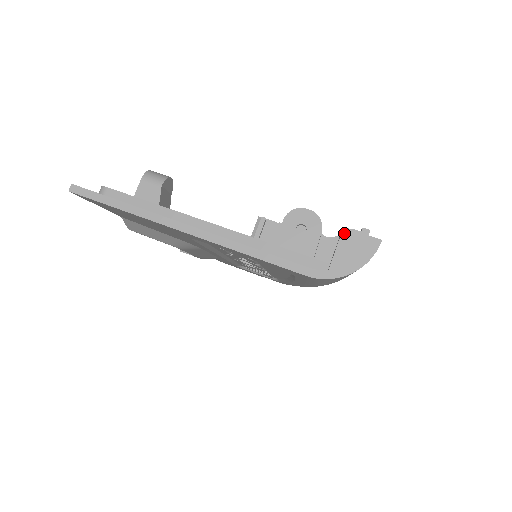
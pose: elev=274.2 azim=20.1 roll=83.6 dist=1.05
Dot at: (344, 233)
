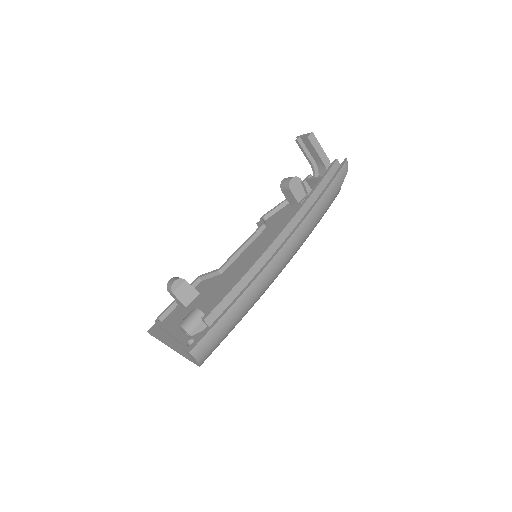
Dot at: (183, 349)
